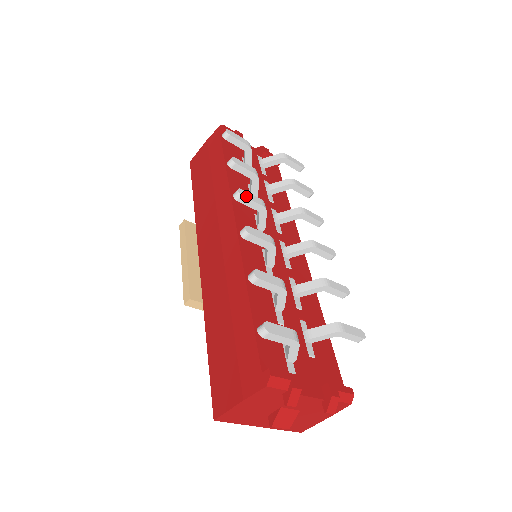
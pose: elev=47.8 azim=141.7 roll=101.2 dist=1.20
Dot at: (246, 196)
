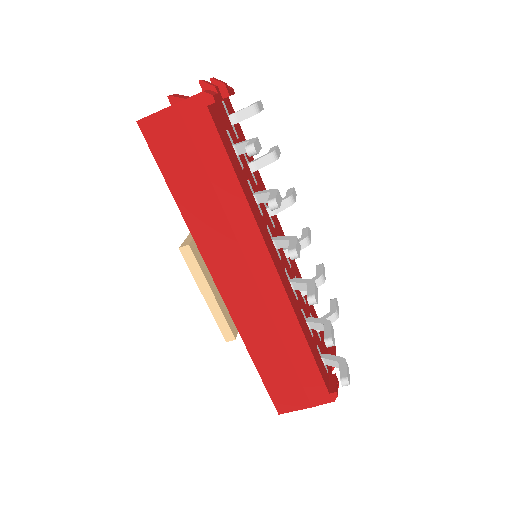
Dot at: (299, 253)
